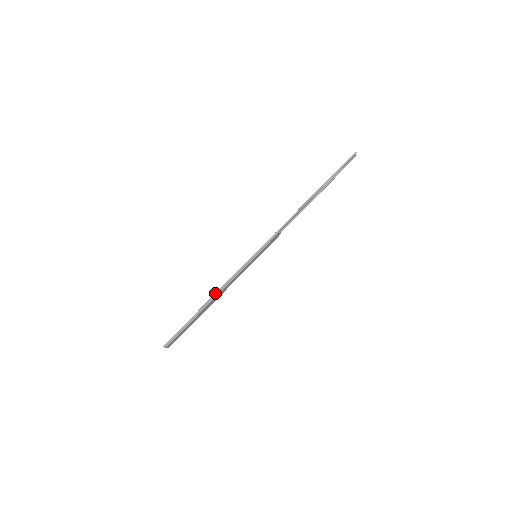
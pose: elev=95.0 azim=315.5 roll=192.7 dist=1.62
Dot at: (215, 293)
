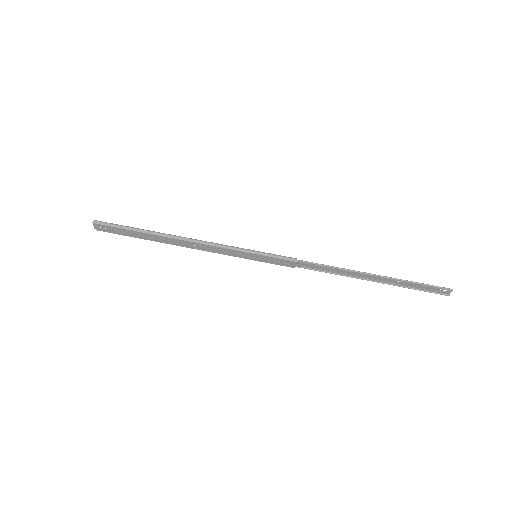
Dot at: occluded
